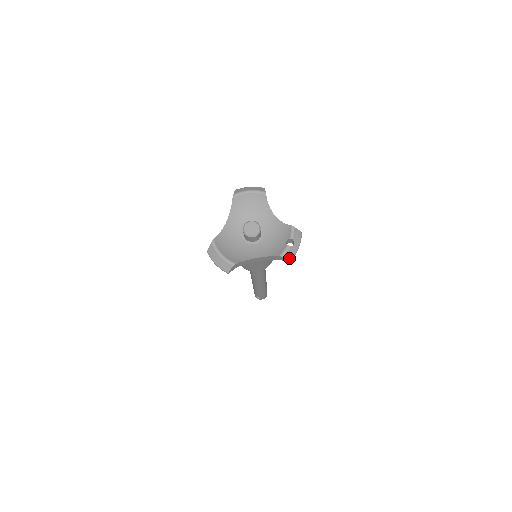
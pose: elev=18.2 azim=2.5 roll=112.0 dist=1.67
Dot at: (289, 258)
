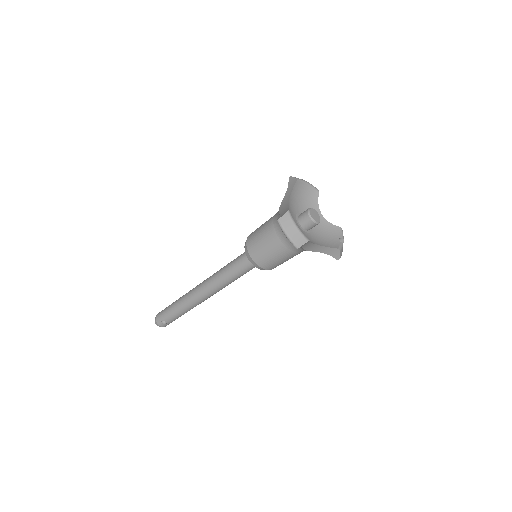
Dot at: (340, 255)
